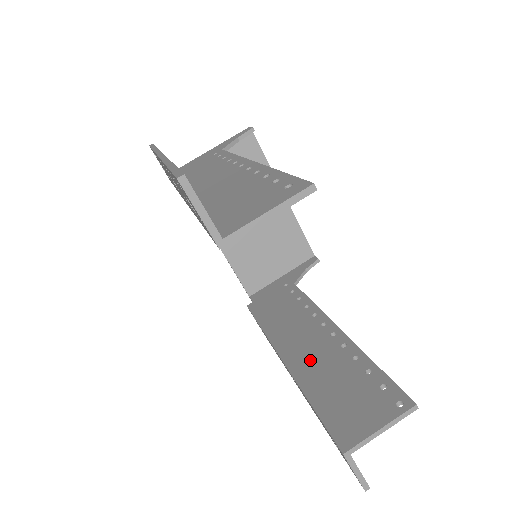
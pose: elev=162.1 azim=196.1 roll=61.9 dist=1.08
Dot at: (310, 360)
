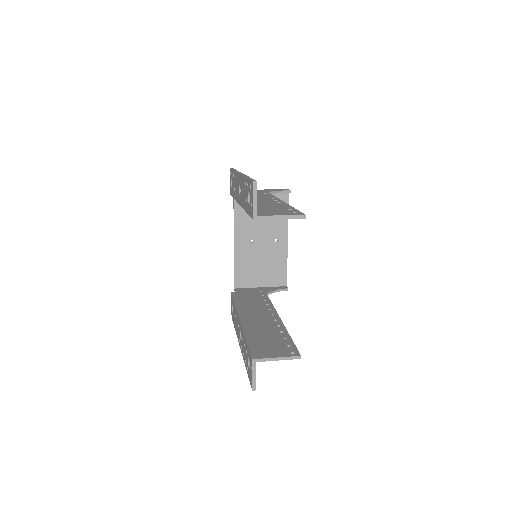
Dot at: (256, 325)
